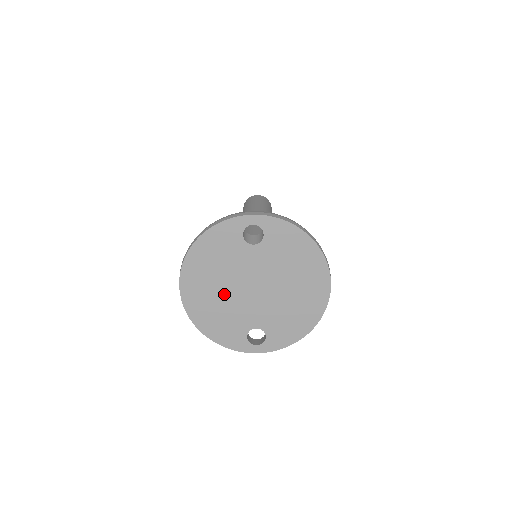
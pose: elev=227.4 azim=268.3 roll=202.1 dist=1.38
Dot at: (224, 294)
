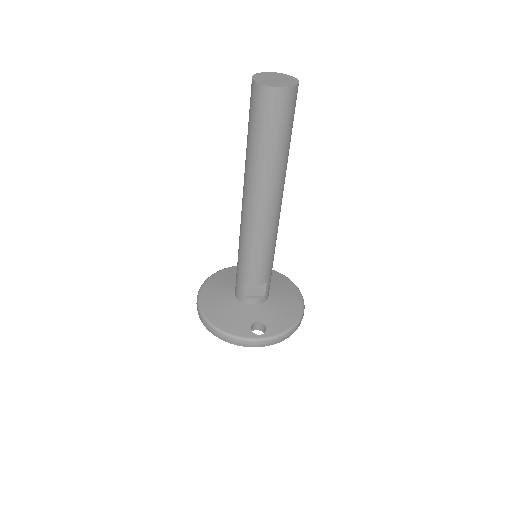
Dot at: occluded
